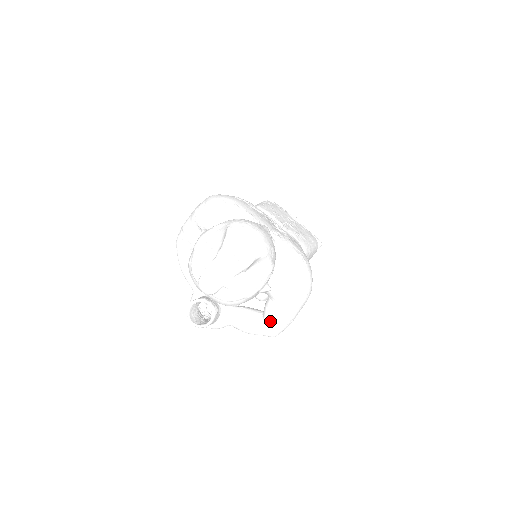
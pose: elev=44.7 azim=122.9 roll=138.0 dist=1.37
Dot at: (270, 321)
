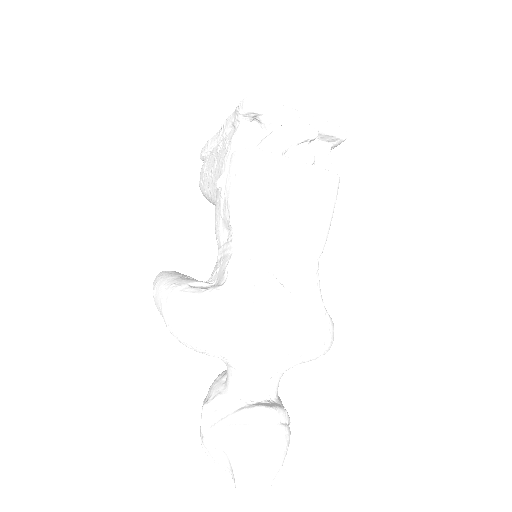
Dot at: occluded
